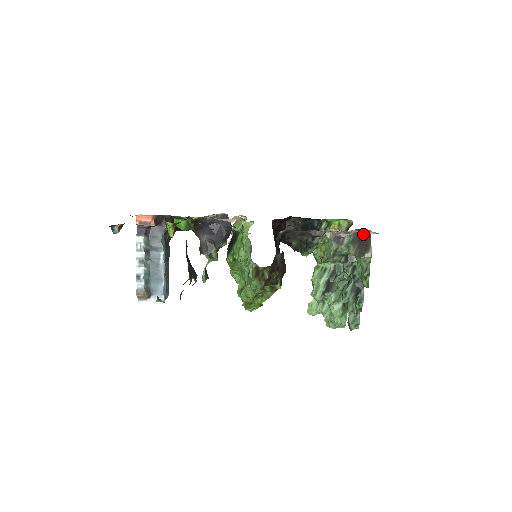
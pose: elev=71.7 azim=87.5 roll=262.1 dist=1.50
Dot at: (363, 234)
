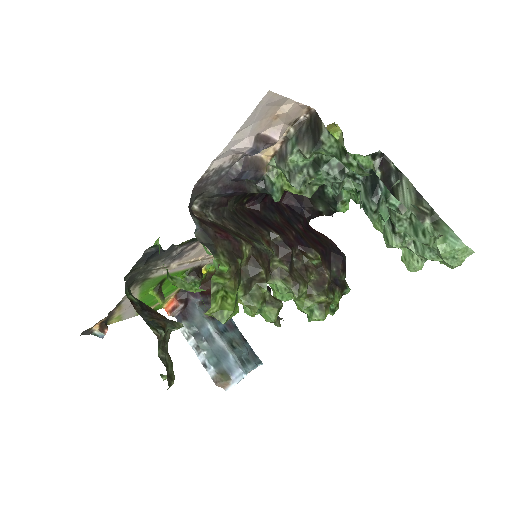
Dot at: (308, 121)
